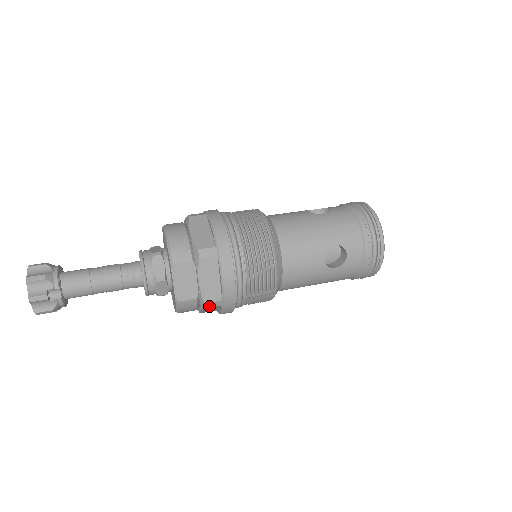
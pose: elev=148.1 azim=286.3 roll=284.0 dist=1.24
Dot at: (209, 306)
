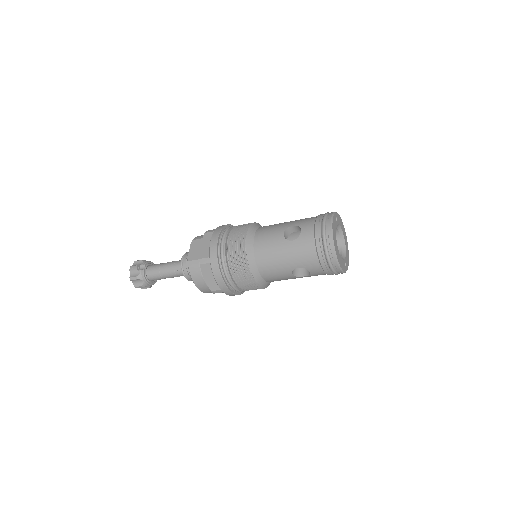
Dot at: (202, 262)
